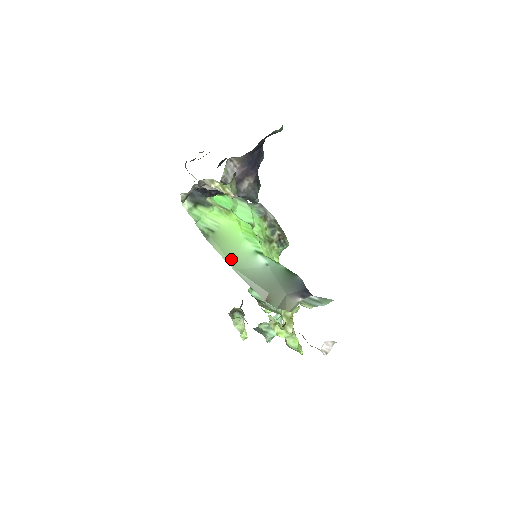
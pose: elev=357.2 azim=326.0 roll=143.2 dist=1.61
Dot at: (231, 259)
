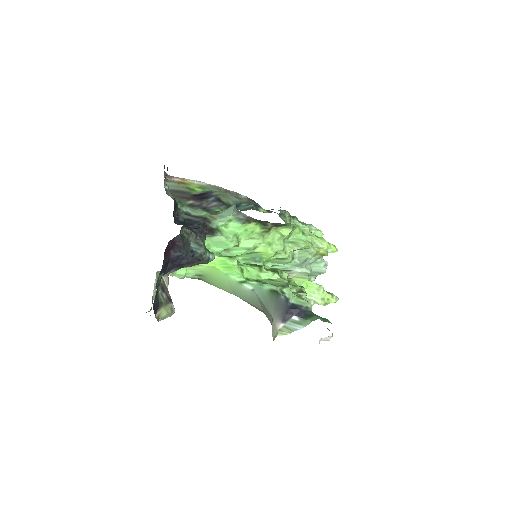
Dot at: (226, 289)
